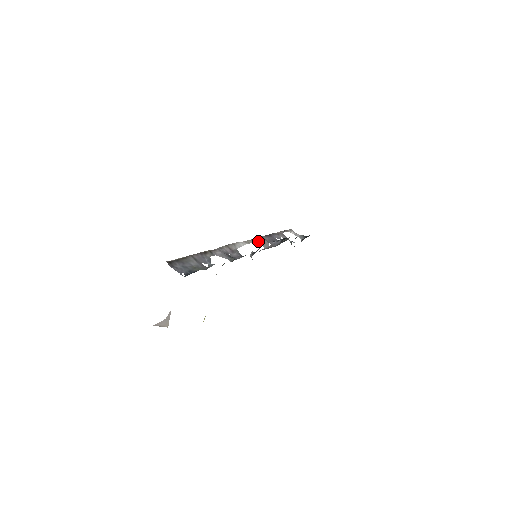
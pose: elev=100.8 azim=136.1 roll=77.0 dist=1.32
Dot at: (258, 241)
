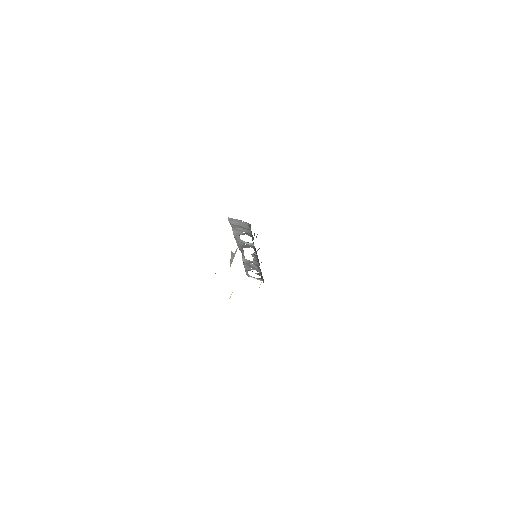
Dot at: (245, 259)
